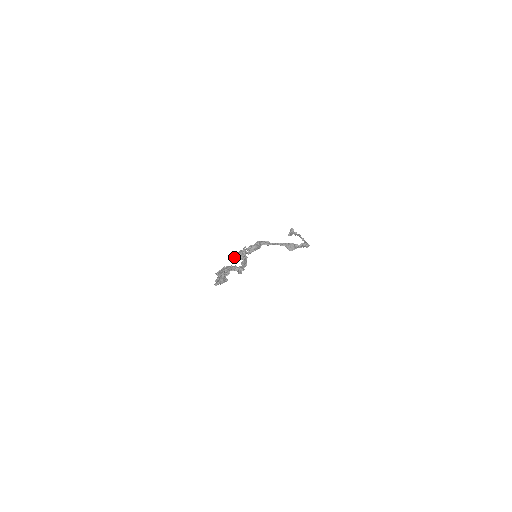
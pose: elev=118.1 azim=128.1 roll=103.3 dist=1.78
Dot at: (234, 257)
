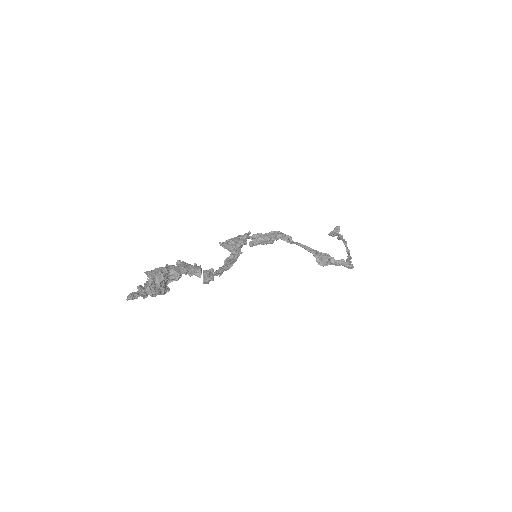
Dot at: (221, 244)
